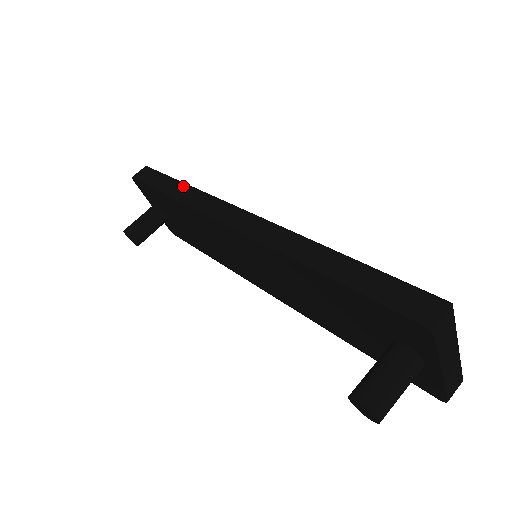
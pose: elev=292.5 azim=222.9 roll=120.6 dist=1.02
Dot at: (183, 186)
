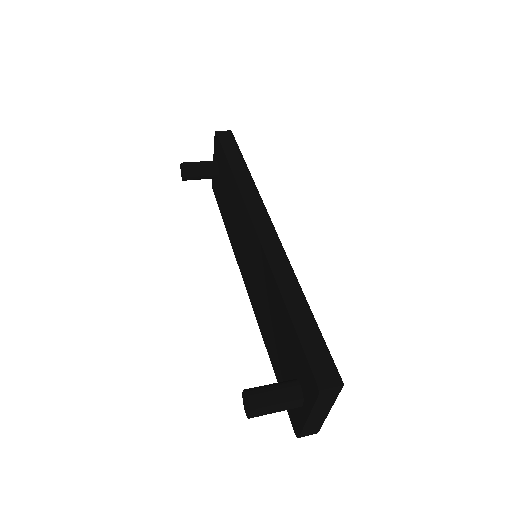
Dot at: (245, 170)
